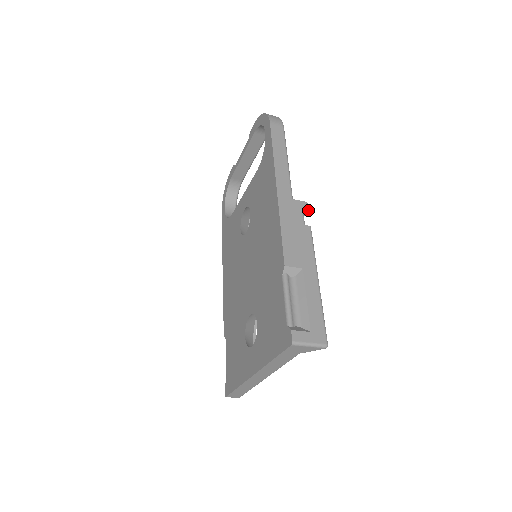
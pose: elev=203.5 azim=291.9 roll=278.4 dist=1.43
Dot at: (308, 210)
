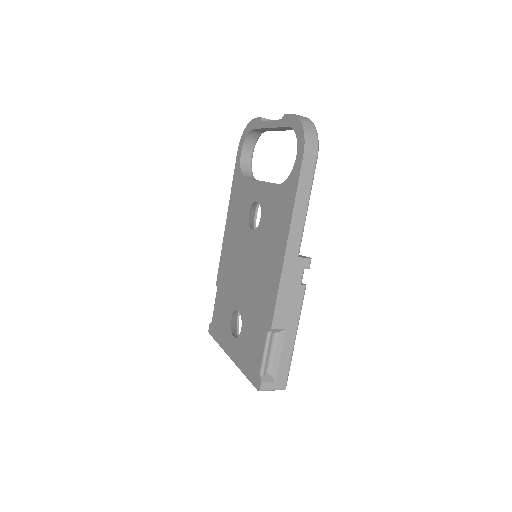
Dot at: occluded
